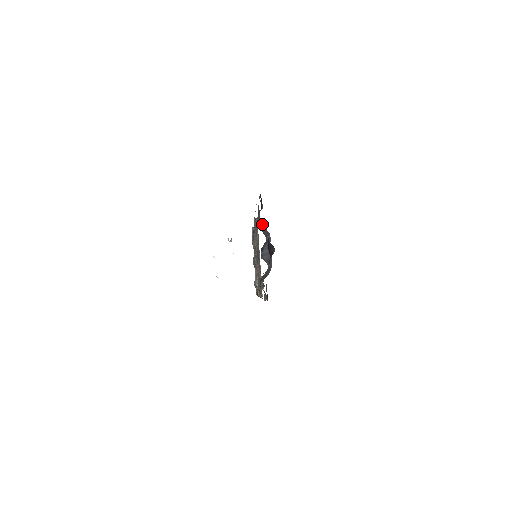
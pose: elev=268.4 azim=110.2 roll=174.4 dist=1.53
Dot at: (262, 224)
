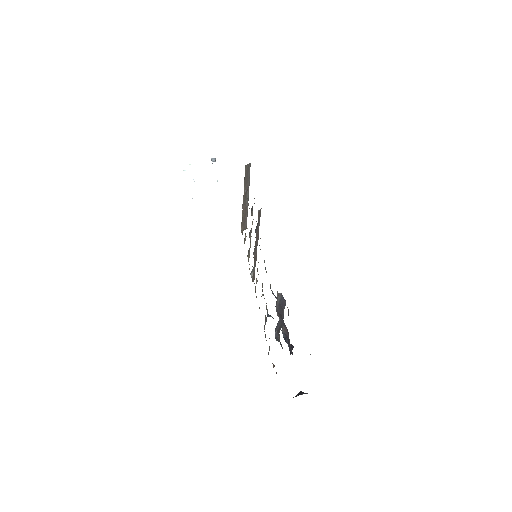
Dot at: (279, 294)
